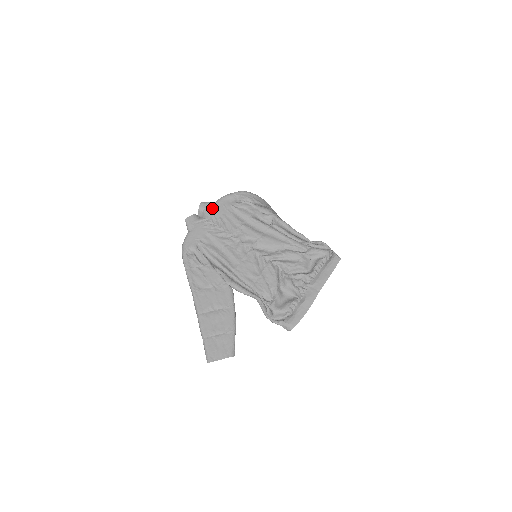
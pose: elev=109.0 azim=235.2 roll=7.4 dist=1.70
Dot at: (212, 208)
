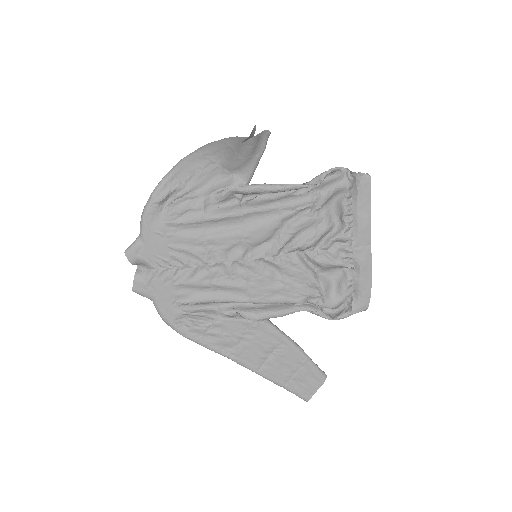
Dot at: (146, 250)
